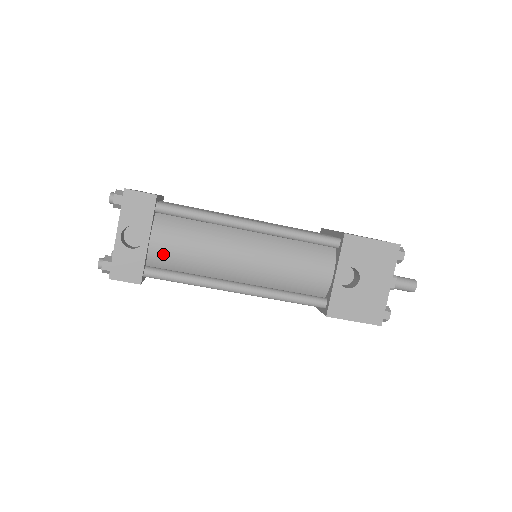
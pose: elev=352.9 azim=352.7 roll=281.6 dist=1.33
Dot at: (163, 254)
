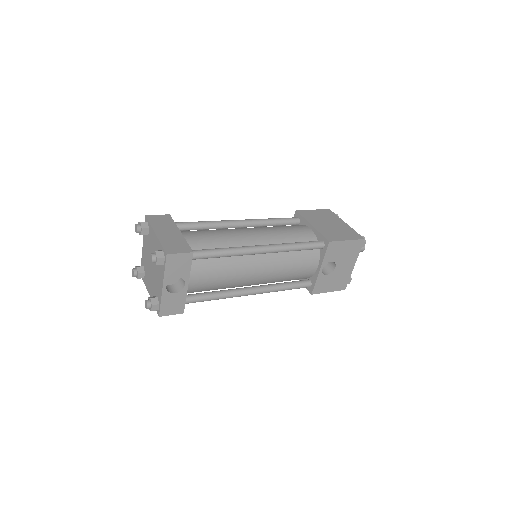
Dot at: (197, 287)
